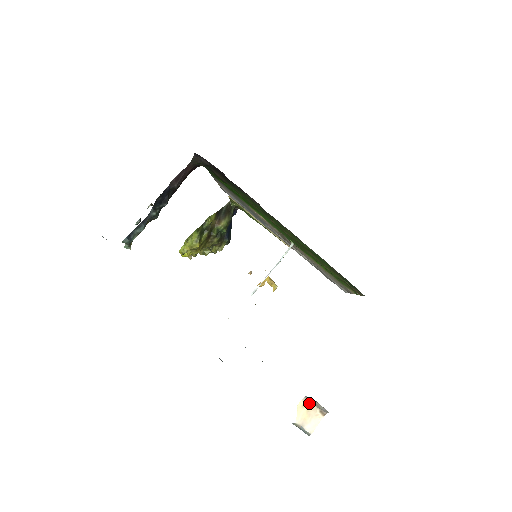
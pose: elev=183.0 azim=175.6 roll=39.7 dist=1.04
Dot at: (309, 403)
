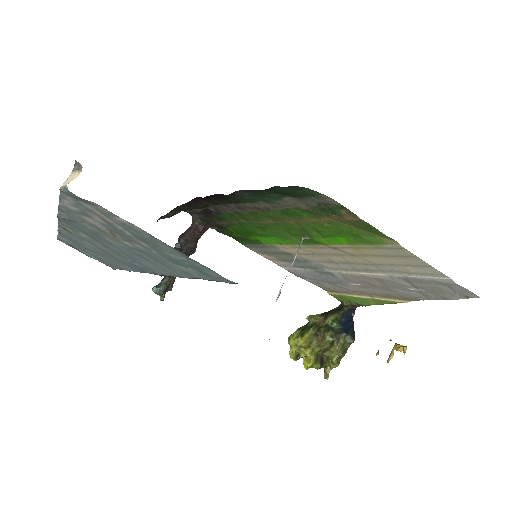
Dot at: (74, 172)
